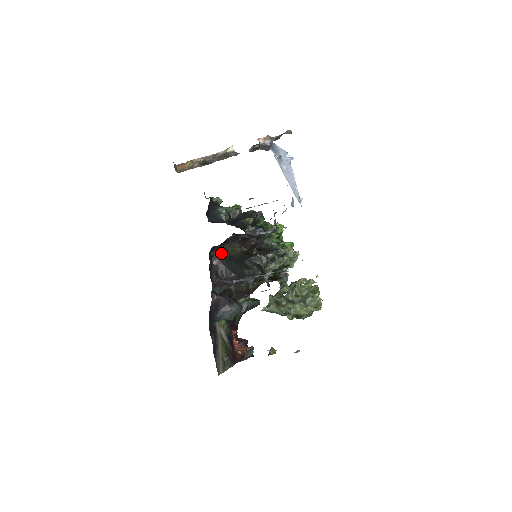
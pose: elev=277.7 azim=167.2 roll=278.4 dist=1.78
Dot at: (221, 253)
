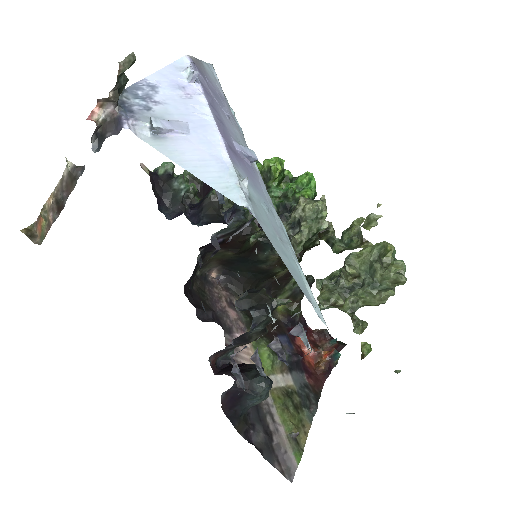
Dot at: (211, 263)
